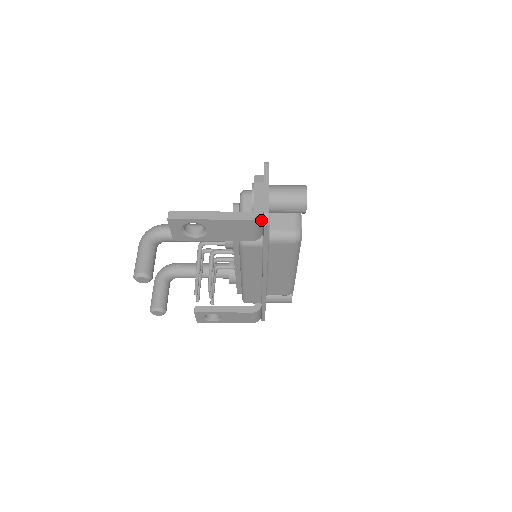
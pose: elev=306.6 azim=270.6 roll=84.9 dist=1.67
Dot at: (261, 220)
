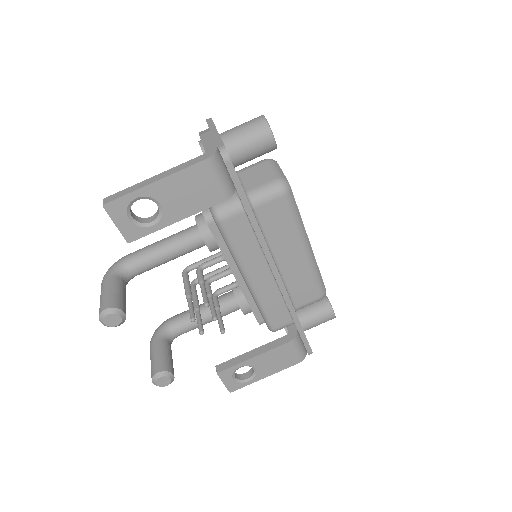
Dot at: (220, 161)
